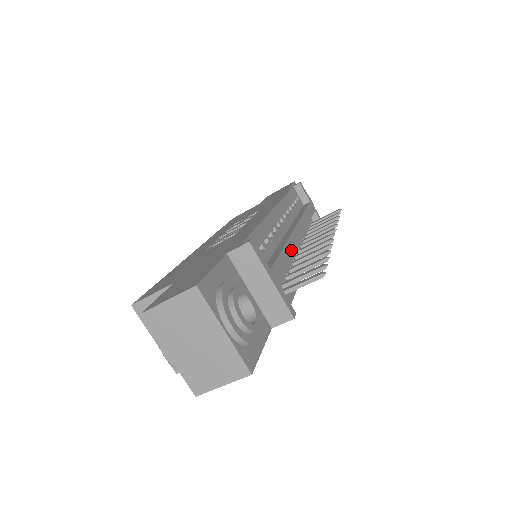
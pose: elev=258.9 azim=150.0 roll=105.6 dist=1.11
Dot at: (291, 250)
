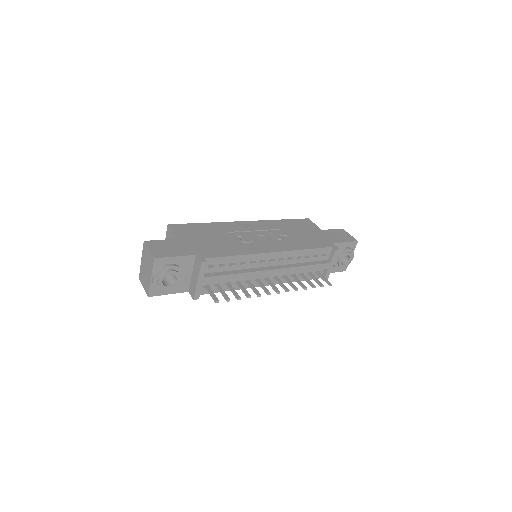
Dot at: (244, 277)
